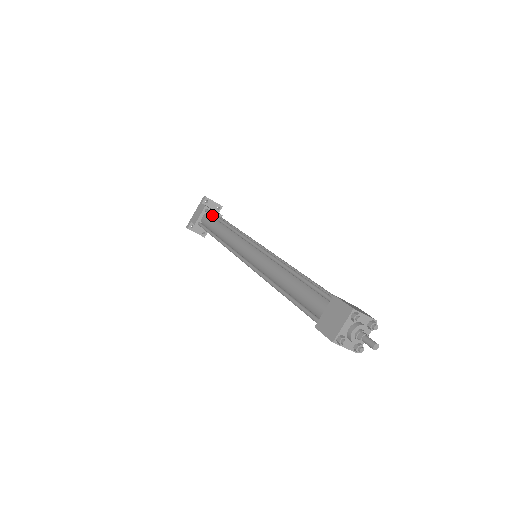
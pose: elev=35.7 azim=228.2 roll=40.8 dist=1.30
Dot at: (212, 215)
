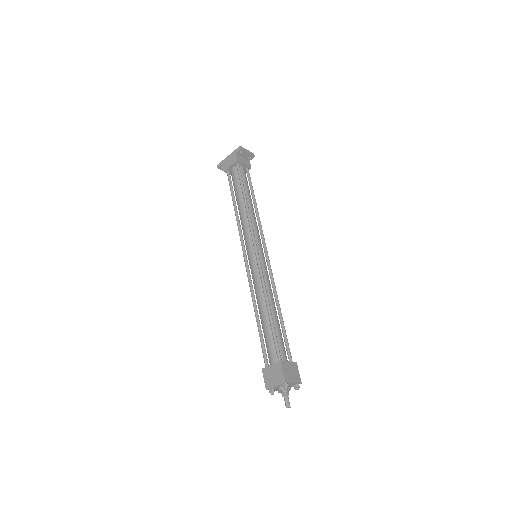
Dot at: (239, 178)
